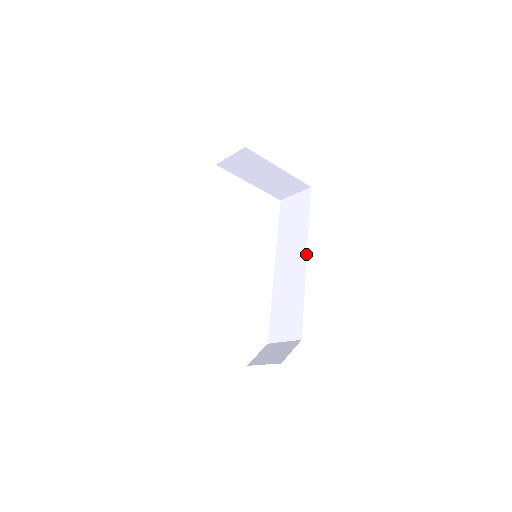
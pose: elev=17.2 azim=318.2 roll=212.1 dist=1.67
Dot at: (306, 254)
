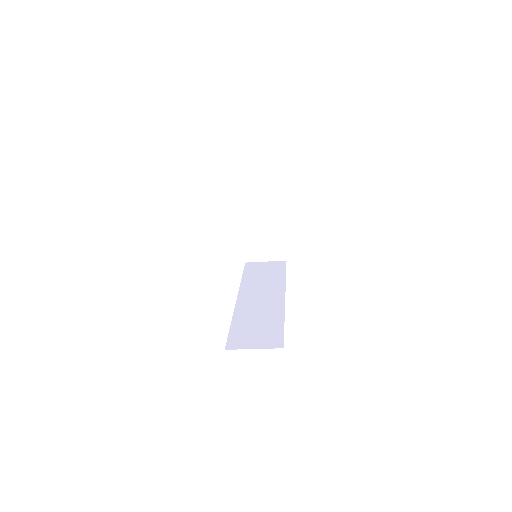
Dot at: occluded
